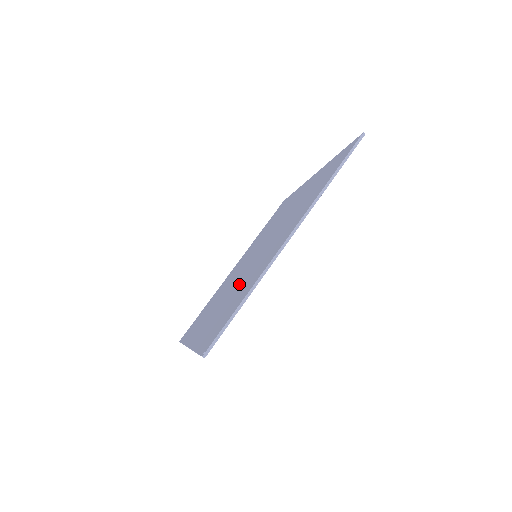
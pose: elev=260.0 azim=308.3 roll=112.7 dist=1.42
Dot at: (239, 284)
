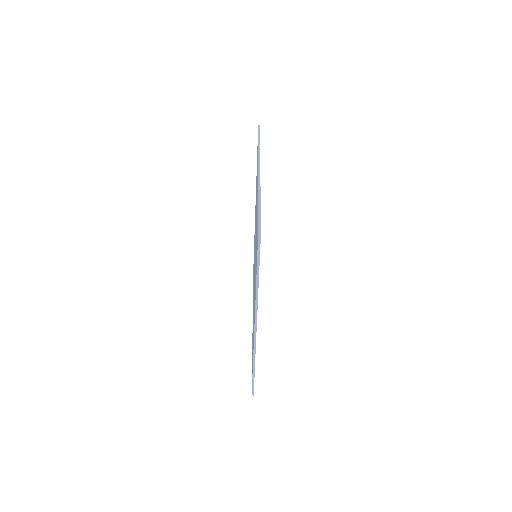
Dot at: occluded
